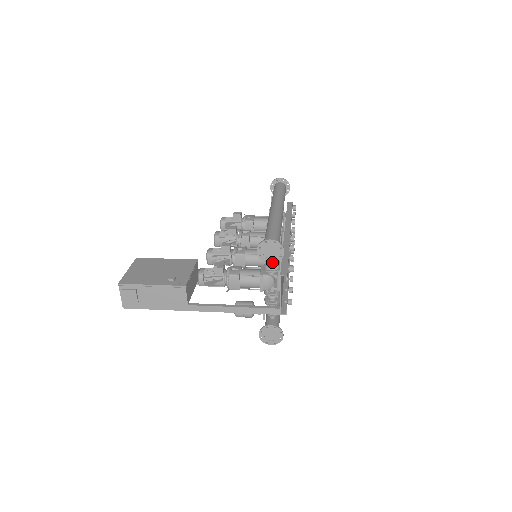
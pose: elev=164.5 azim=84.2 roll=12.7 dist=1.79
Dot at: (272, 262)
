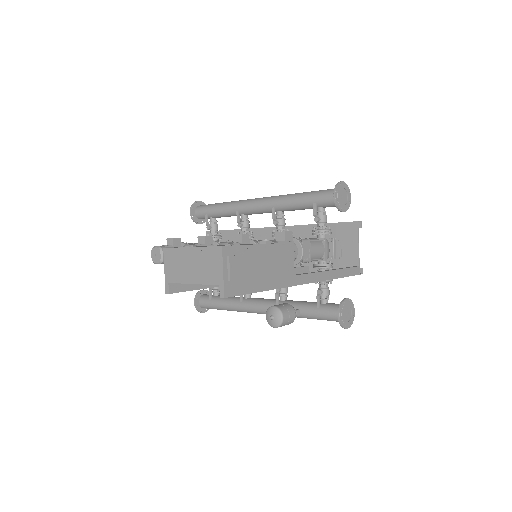
Dot at: (344, 210)
